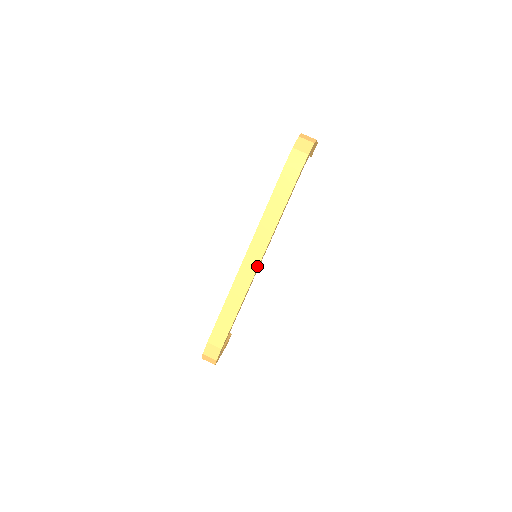
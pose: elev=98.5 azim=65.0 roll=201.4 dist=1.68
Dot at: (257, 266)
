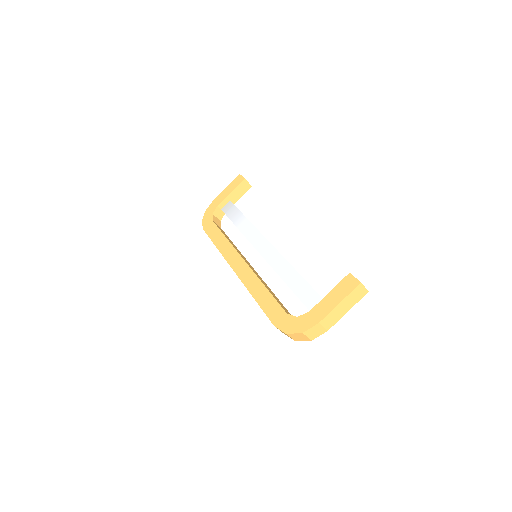
Dot at: occluded
